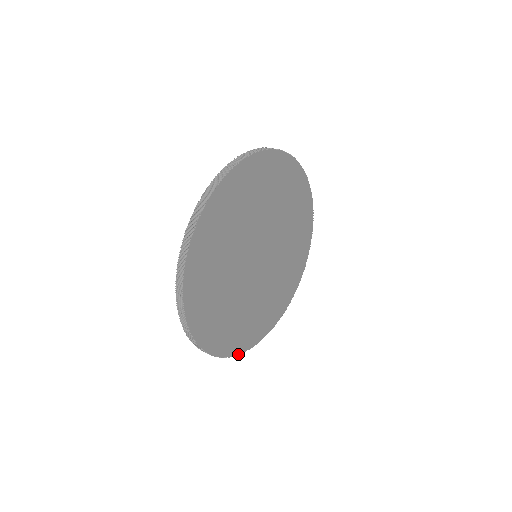
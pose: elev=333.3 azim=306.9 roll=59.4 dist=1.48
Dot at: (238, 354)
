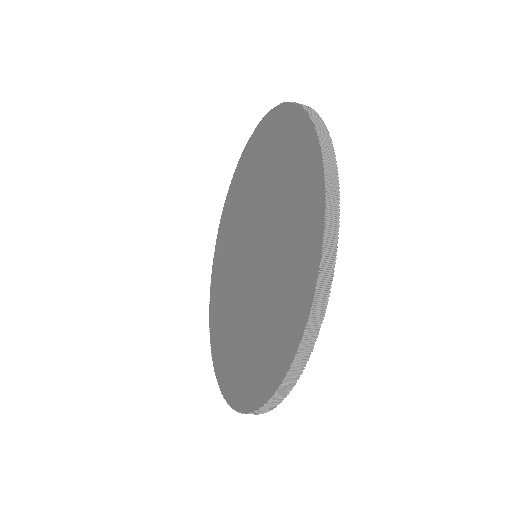
Dot at: (297, 379)
